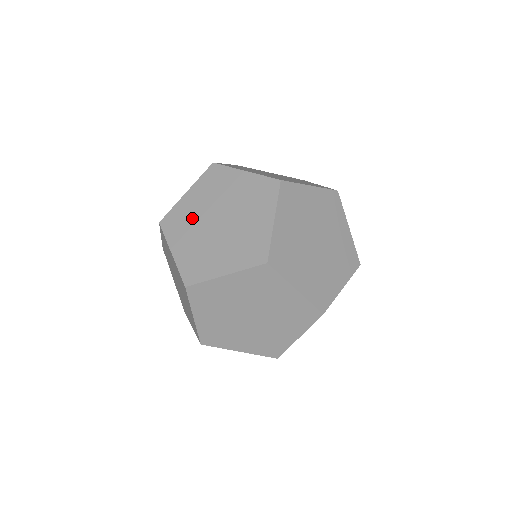
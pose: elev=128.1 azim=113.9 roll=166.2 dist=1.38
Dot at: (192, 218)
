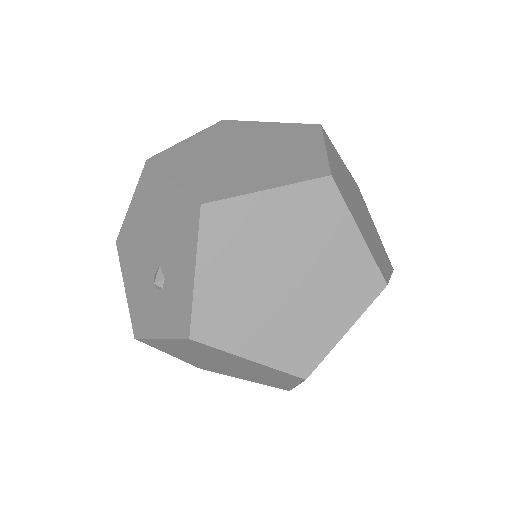
Dot at: (240, 300)
